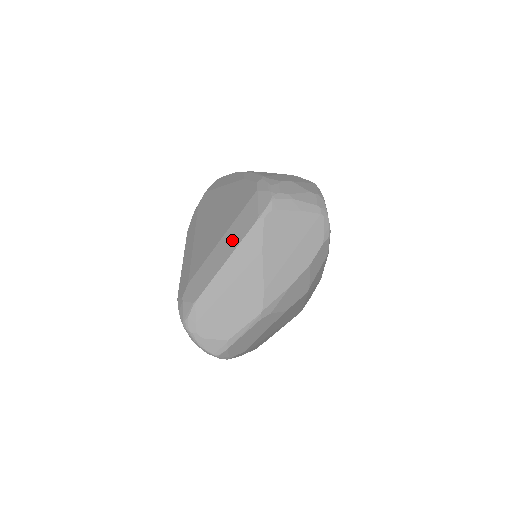
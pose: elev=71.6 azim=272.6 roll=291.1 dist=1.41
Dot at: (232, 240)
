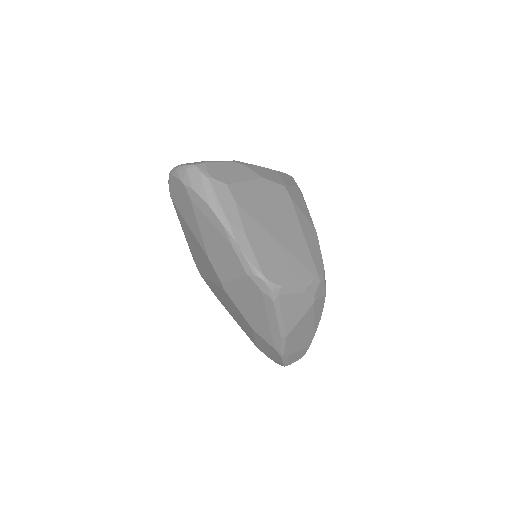
Dot at: occluded
